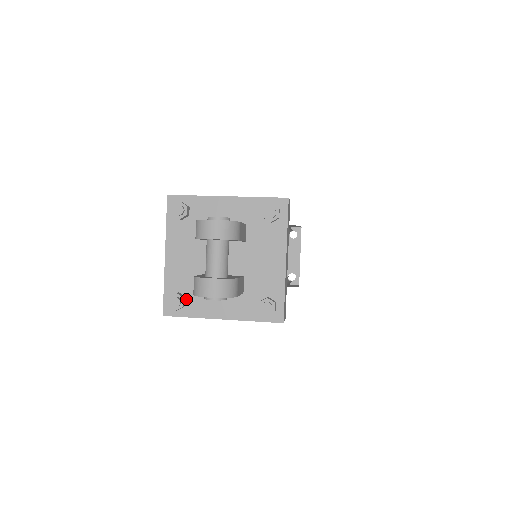
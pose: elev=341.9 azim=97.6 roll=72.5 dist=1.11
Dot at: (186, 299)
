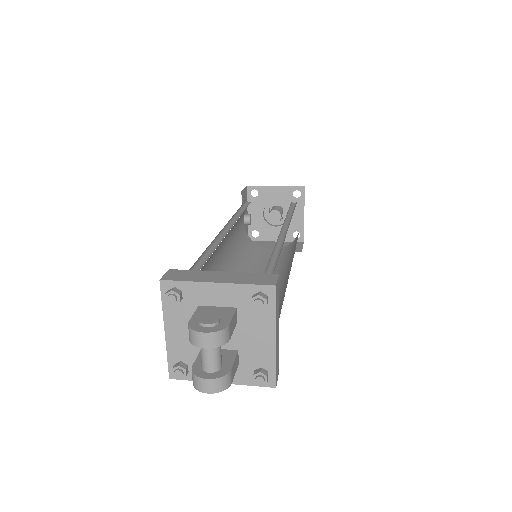
Dot at: (188, 367)
